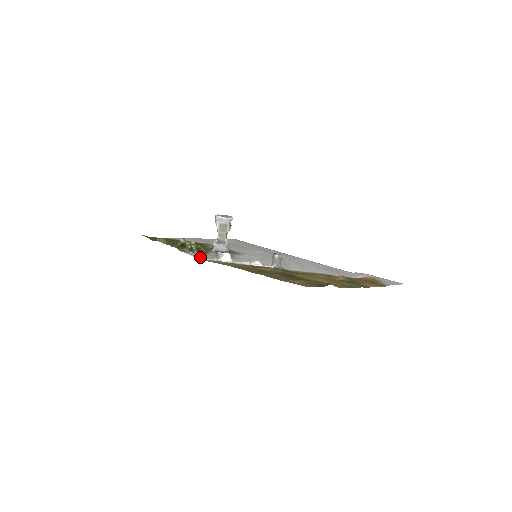
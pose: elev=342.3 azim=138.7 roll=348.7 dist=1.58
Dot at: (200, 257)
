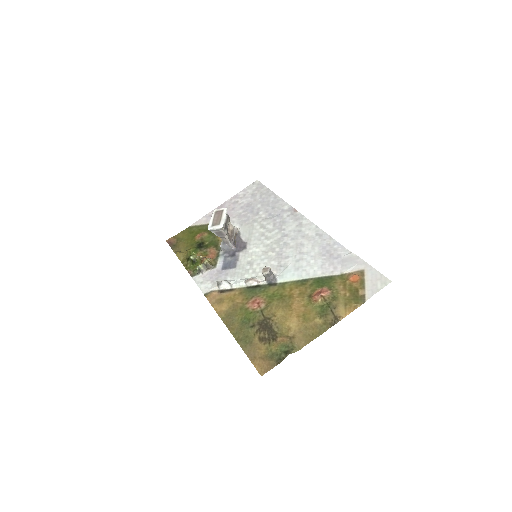
Dot at: (205, 286)
